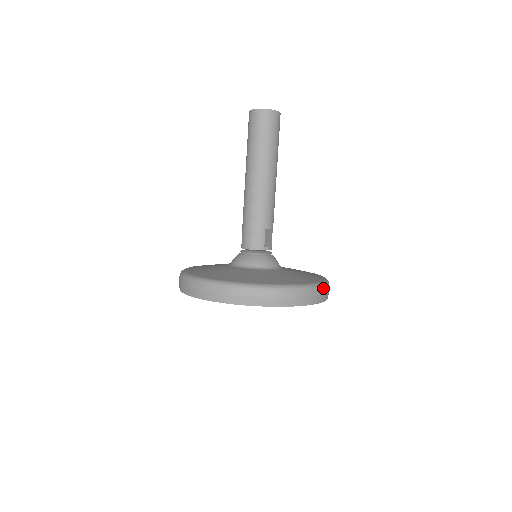
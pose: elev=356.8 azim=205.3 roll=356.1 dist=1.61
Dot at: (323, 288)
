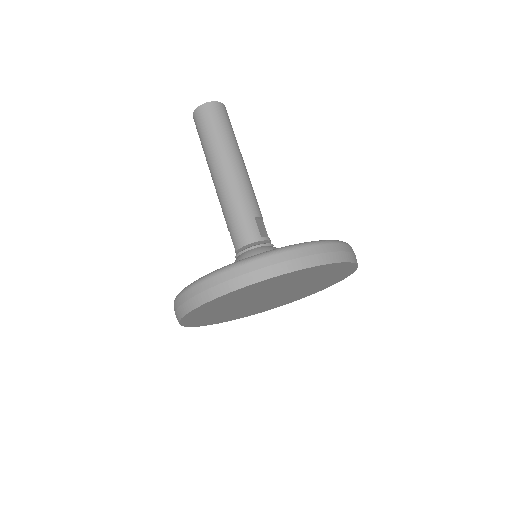
Dot at: (347, 245)
